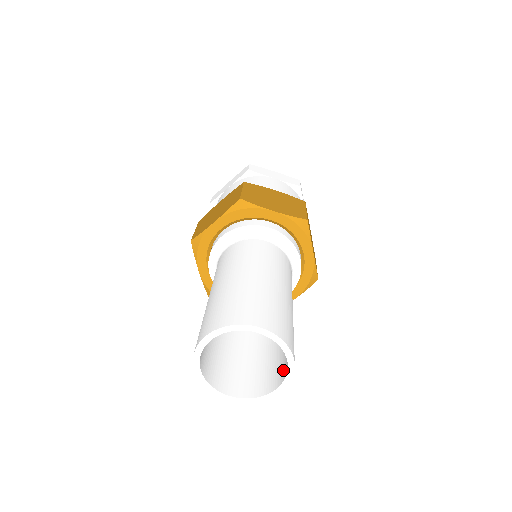
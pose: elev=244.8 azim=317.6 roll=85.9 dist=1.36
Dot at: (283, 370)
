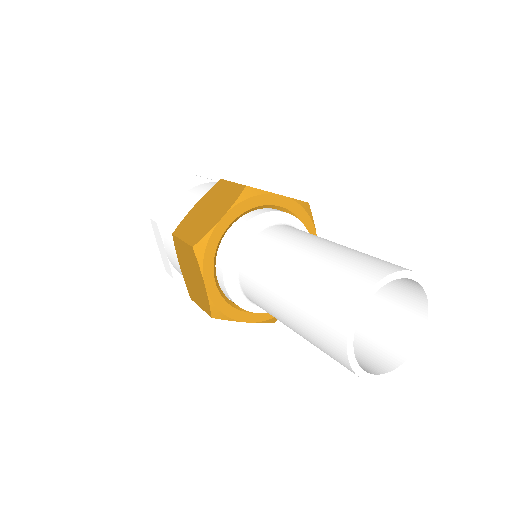
Dot at: (409, 328)
